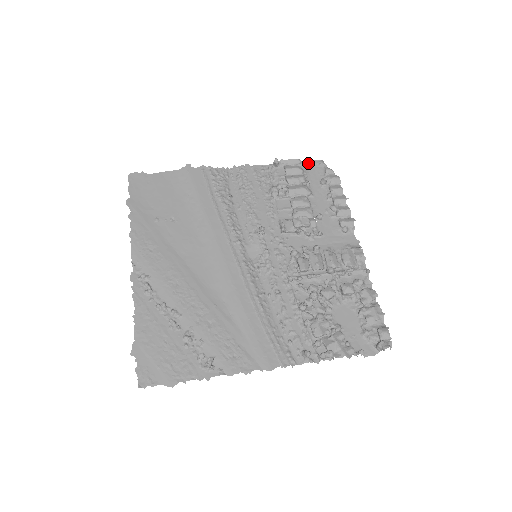
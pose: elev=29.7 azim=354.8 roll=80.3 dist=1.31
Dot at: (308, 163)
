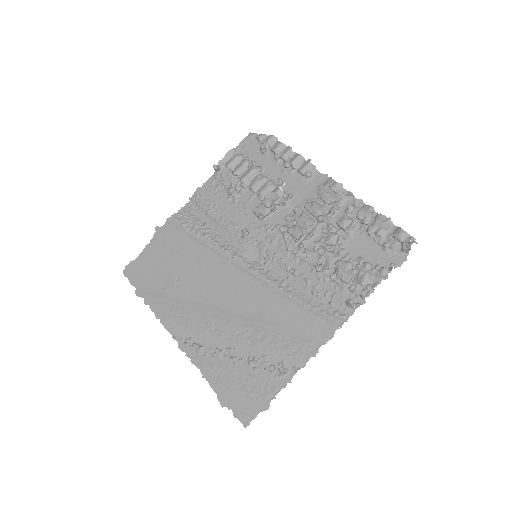
Dot at: (241, 145)
